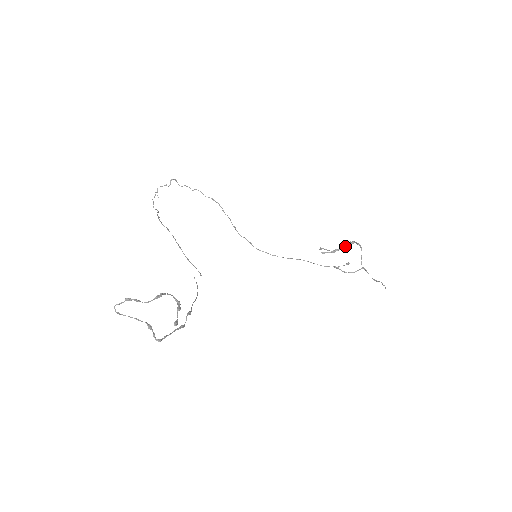
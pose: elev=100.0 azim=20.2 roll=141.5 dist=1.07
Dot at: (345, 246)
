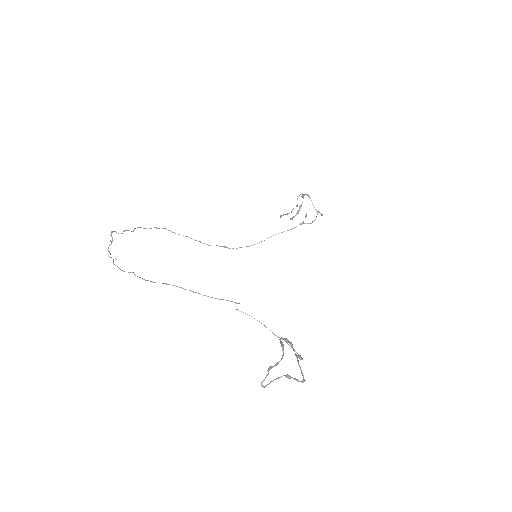
Dot at: occluded
